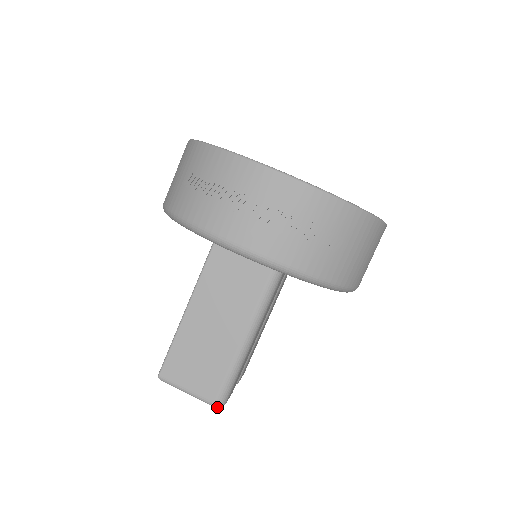
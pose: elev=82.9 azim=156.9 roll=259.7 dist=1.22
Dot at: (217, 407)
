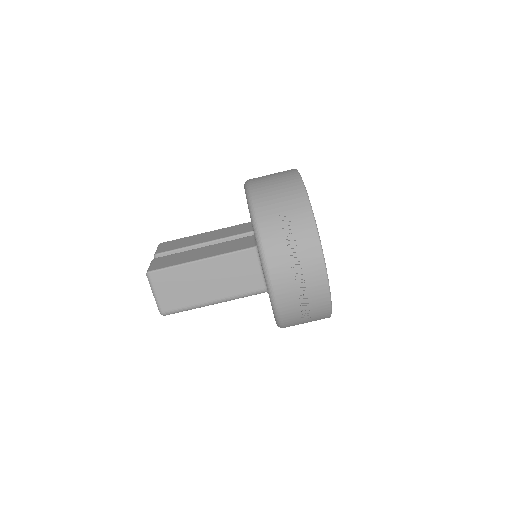
Dot at: (161, 314)
